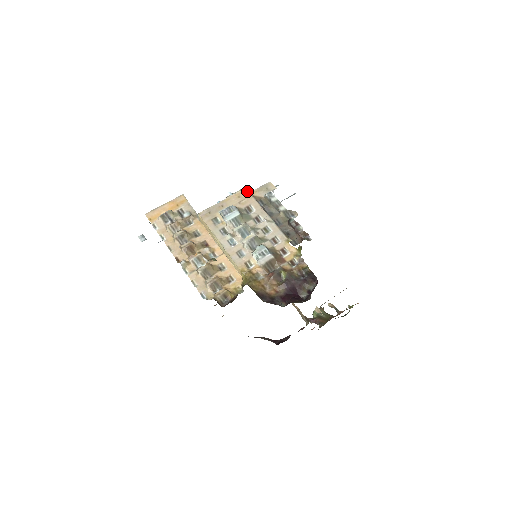
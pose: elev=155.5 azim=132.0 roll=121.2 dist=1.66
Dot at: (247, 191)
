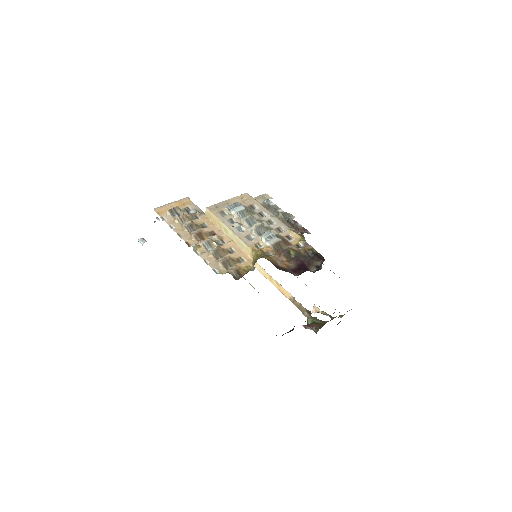
Dot at: (249, 195)
